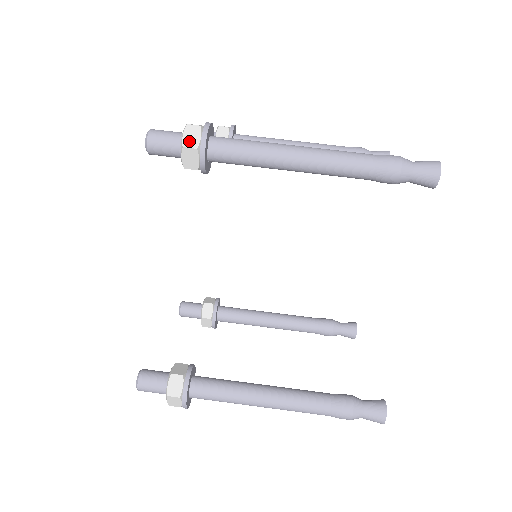
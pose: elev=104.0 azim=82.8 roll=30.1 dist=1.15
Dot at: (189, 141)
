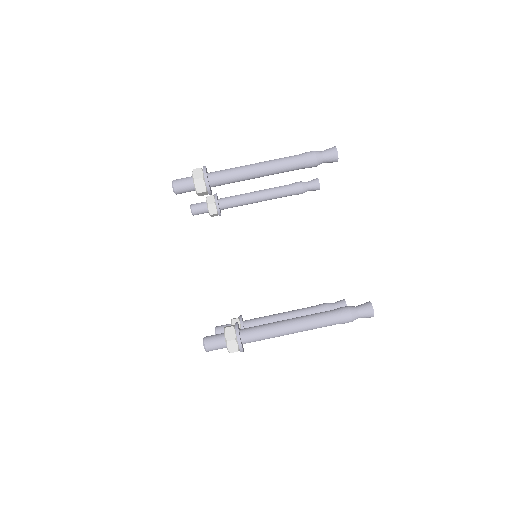
Dot at: (197, 176)
